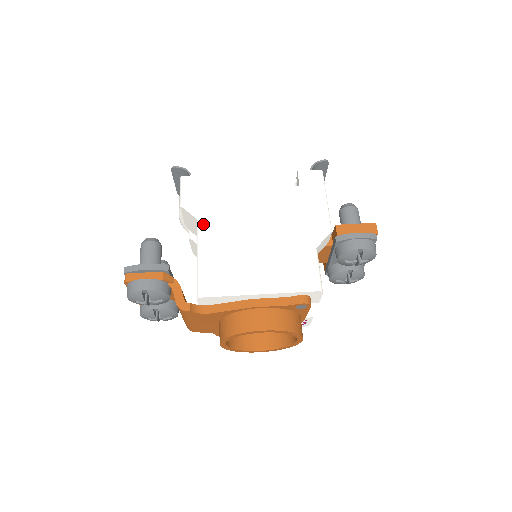
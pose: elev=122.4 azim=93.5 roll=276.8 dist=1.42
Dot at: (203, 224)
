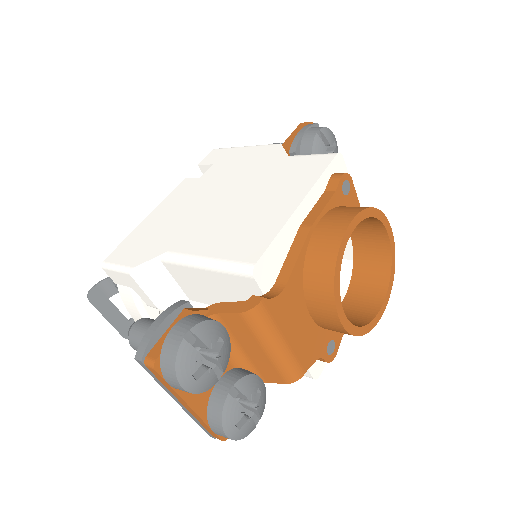
Dot at: (170, 250)
